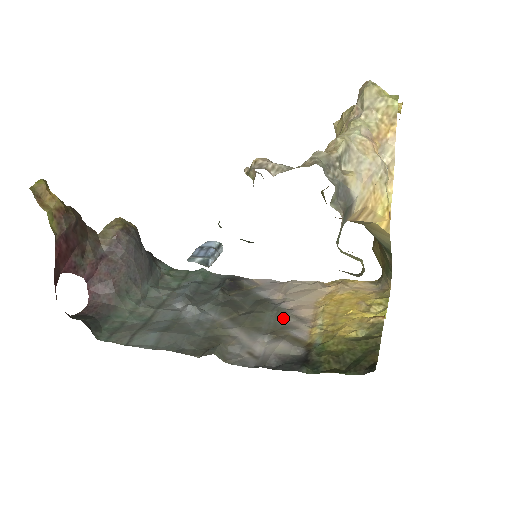
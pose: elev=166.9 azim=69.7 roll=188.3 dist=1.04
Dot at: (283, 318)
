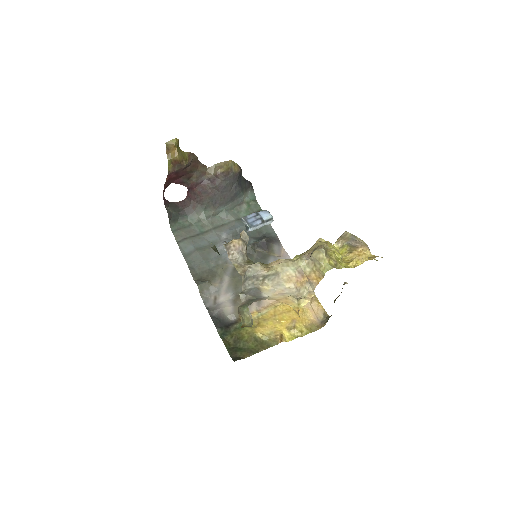
Dot at: occluded
